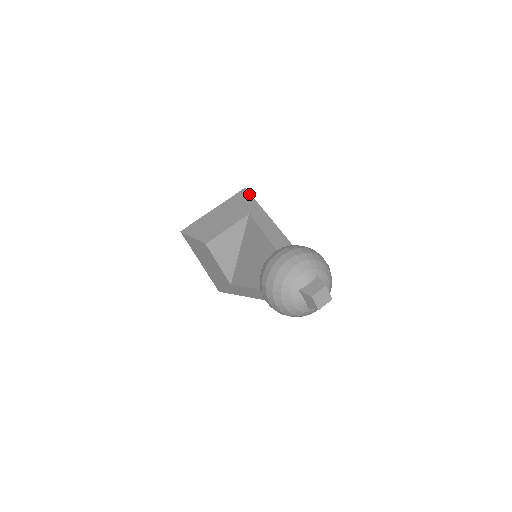
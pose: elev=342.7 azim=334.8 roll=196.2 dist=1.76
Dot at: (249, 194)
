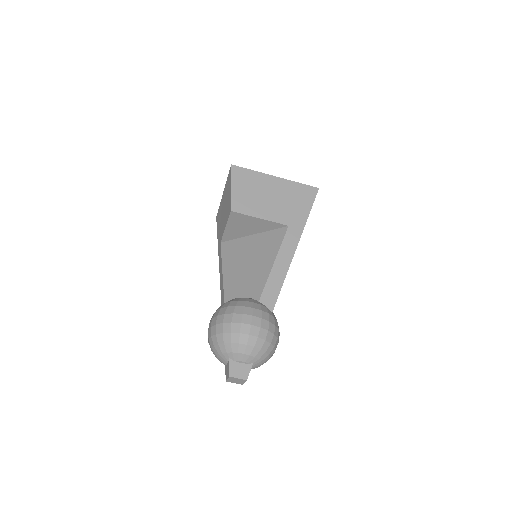
Dot at: (313, 202)
